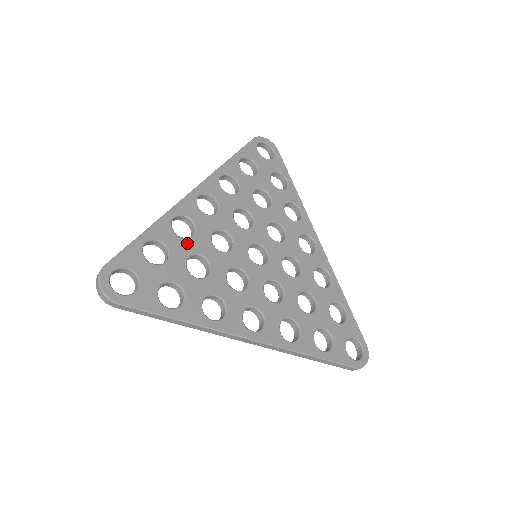
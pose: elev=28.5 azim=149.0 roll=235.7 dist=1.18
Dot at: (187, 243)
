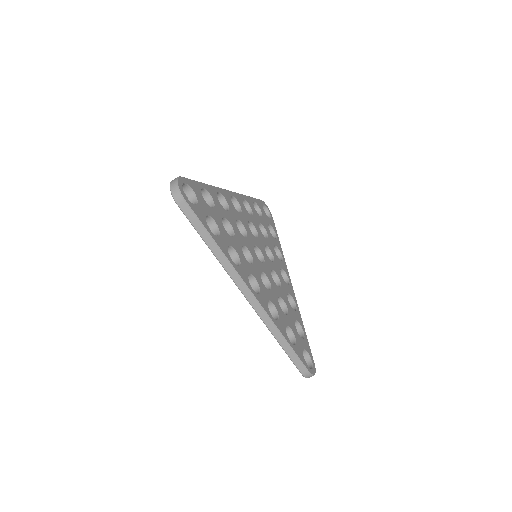
Dot at: (224, 210)
